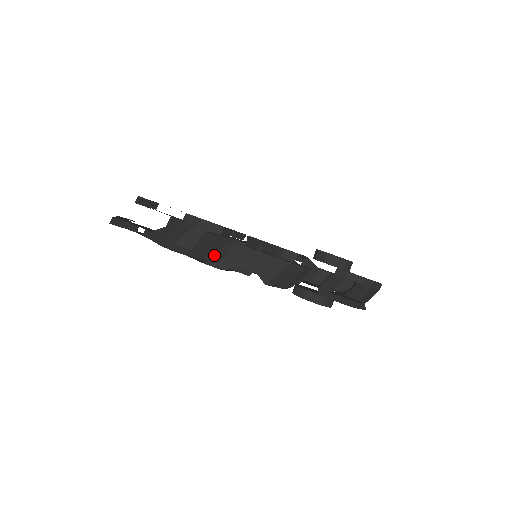
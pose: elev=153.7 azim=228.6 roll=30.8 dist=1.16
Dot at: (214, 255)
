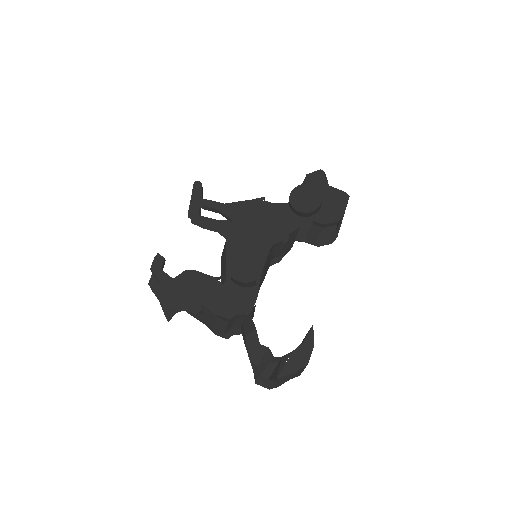
Dot at: (269, 383)
